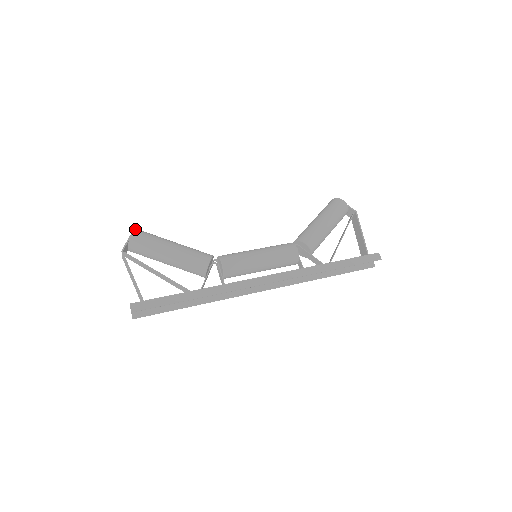
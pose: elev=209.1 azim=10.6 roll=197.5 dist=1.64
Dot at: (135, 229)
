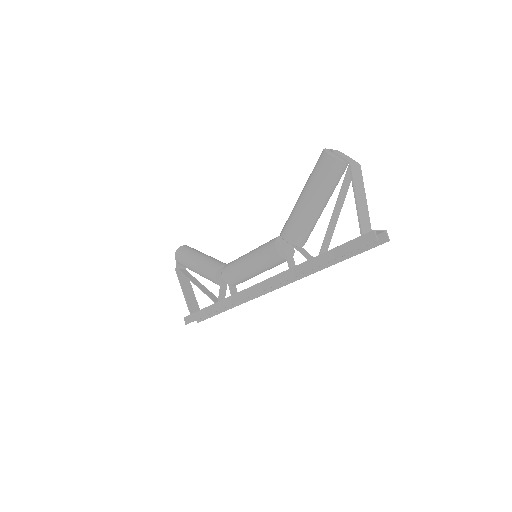
Dot at: (177, 249)
